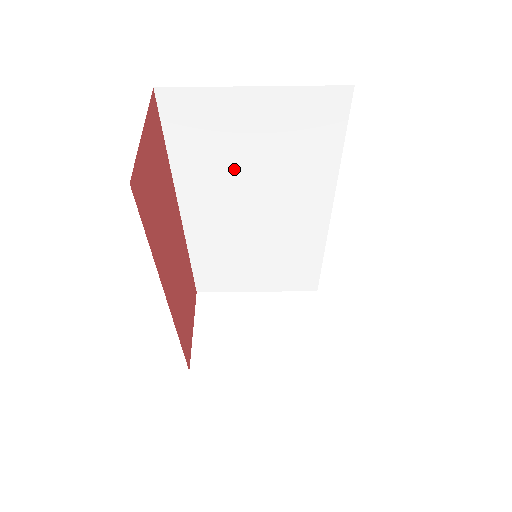
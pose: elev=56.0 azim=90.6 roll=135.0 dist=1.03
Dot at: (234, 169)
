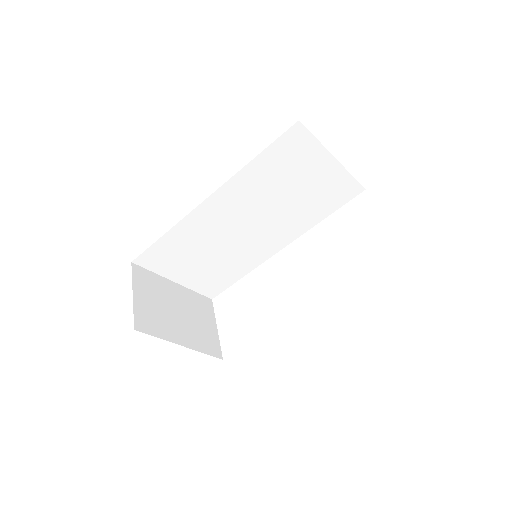
Dot at: (273, 191)
